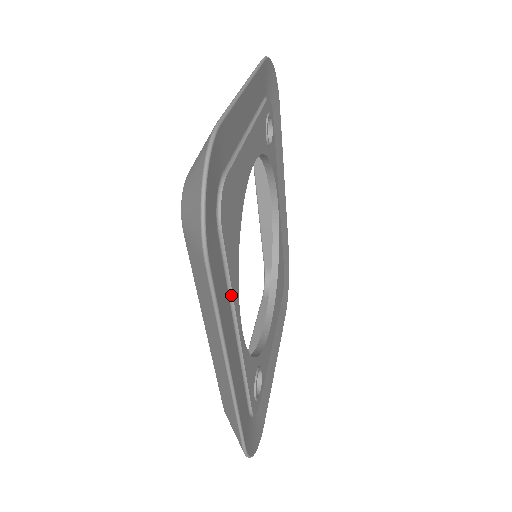
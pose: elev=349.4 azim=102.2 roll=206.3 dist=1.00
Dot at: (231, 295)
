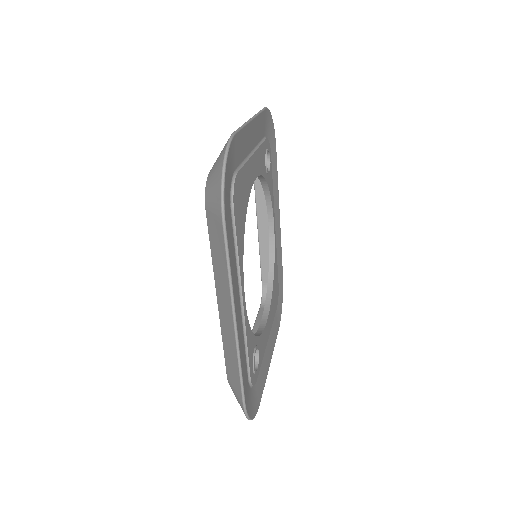
Dot at: (238, 264)
